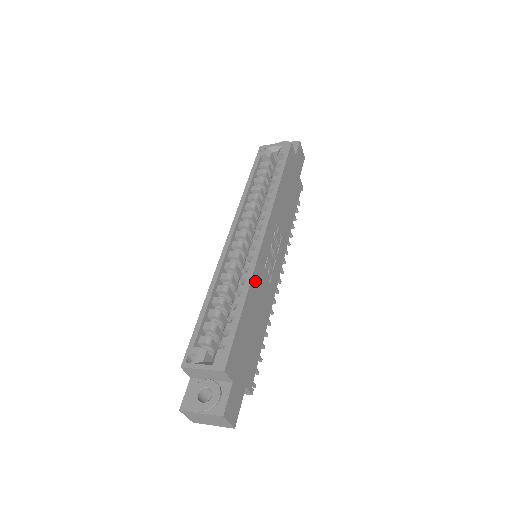
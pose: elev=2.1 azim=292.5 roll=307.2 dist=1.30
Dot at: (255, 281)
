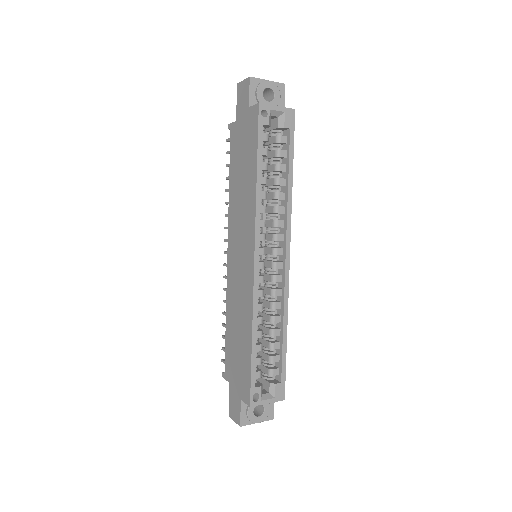
Dot at: occluded
